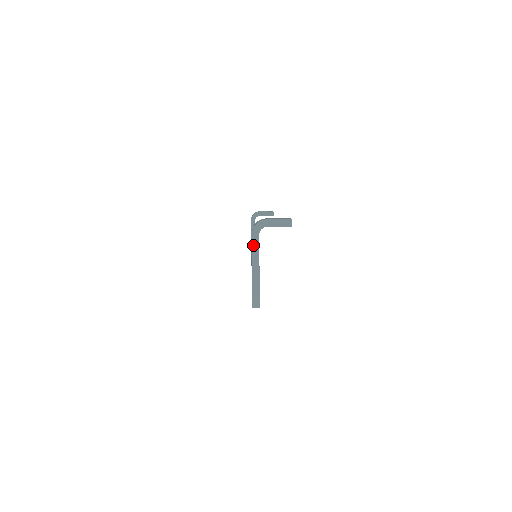
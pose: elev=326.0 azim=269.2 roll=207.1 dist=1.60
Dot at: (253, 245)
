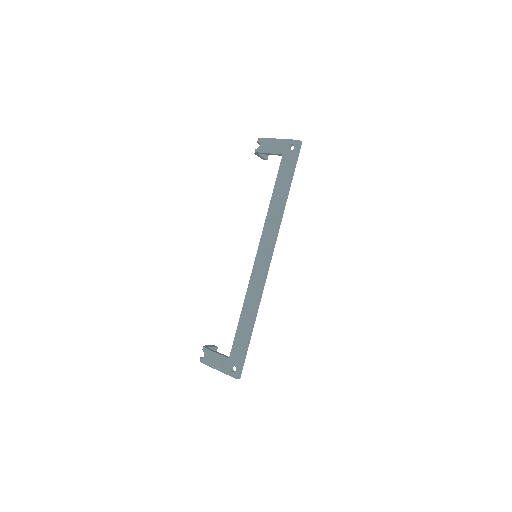
Dot at: (267, 138)
